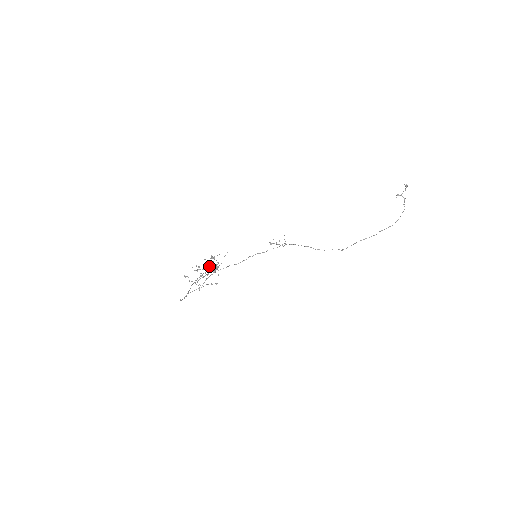
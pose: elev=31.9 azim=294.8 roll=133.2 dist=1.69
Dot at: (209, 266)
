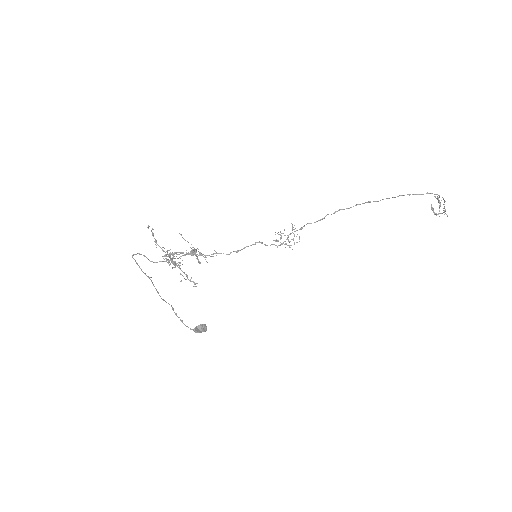
Dot at: occluded
